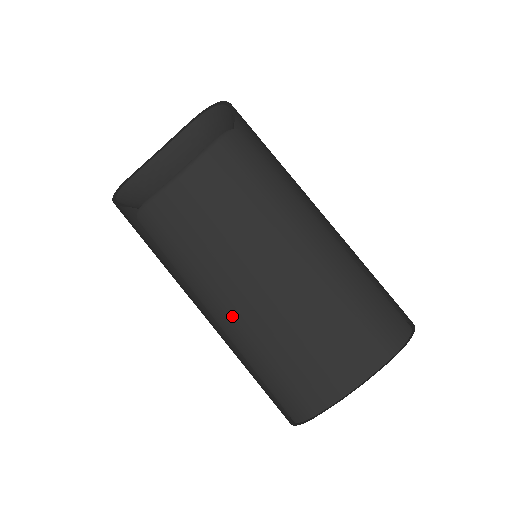
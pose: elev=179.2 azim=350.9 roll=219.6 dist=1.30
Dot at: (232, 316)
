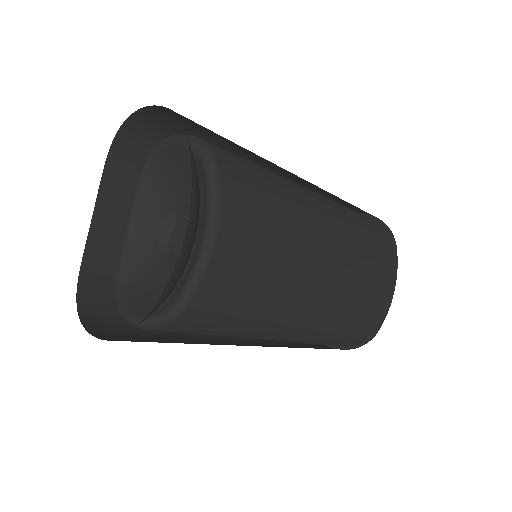
Dot at: (309, 322)
